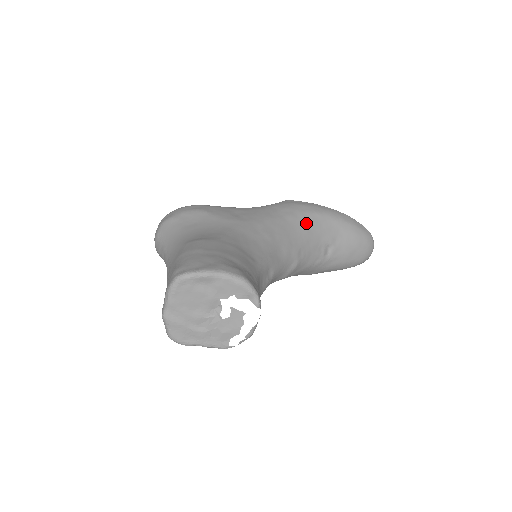
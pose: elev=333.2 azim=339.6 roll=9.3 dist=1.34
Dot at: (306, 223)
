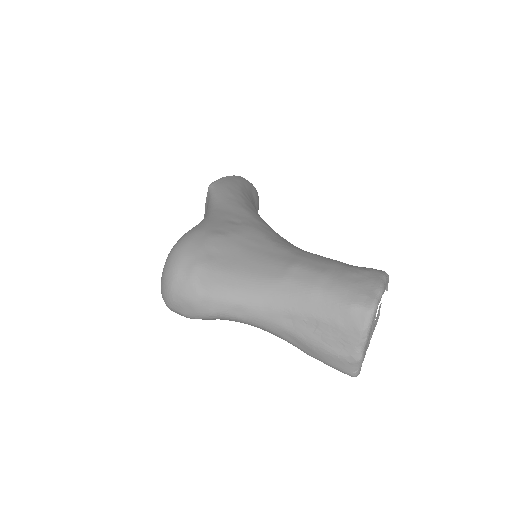
Dot at: (249, 200)
